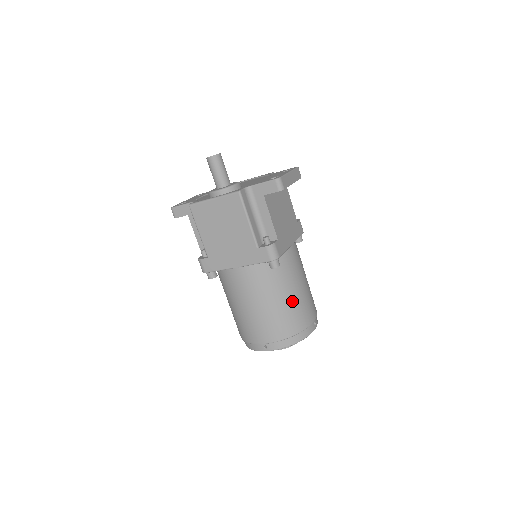
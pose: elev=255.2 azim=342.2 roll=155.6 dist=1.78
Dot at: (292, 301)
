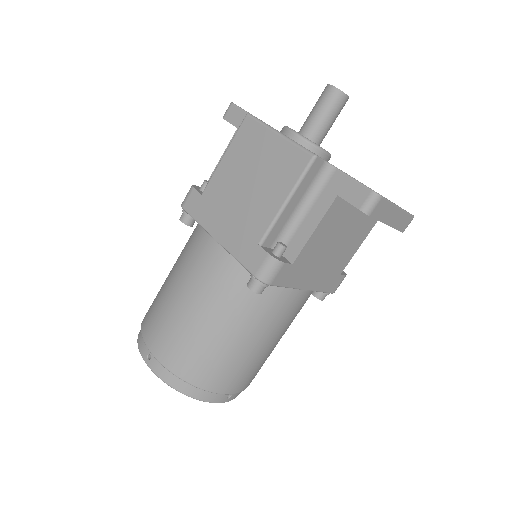
Dot at: (230, 347)
